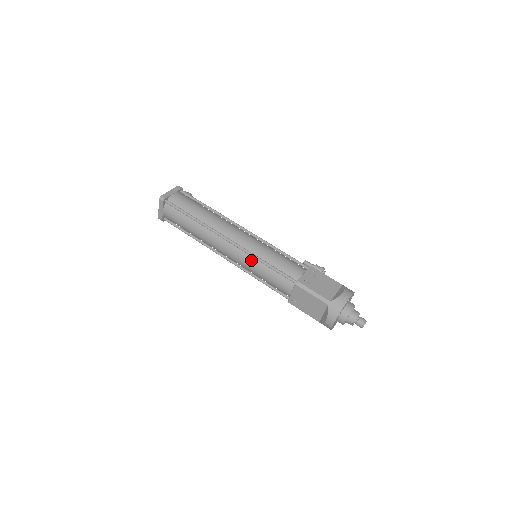
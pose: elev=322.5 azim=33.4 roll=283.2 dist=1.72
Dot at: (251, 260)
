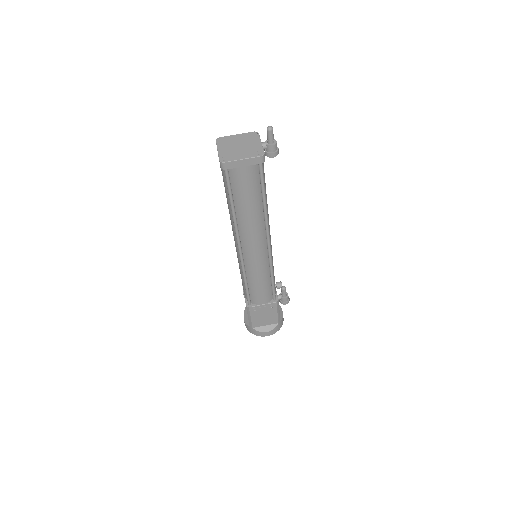
Dot at: (241, 267)
